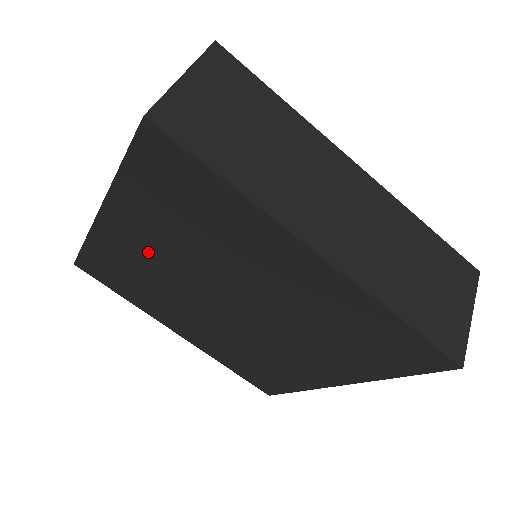
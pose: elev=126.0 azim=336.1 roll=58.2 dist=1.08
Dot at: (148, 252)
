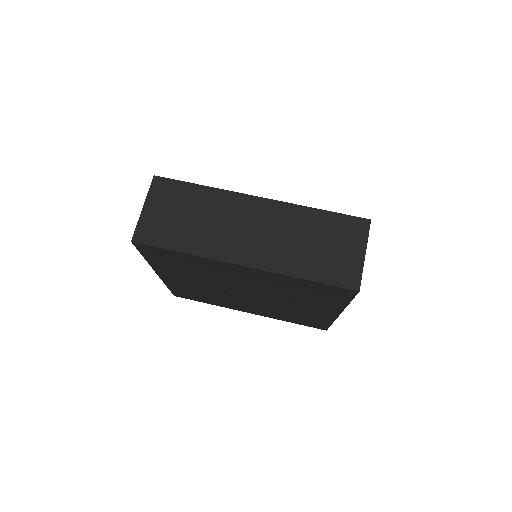
Dot at: (240, 277)
